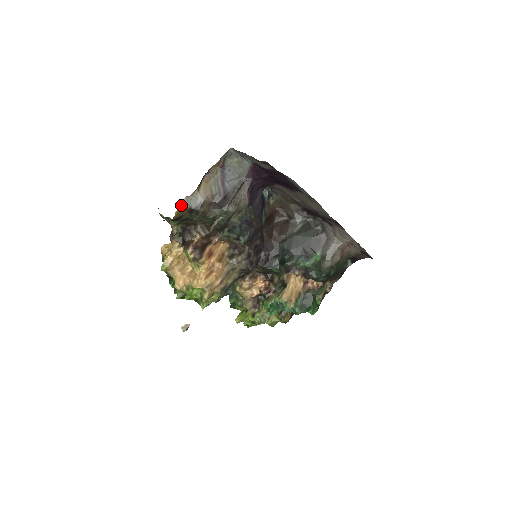
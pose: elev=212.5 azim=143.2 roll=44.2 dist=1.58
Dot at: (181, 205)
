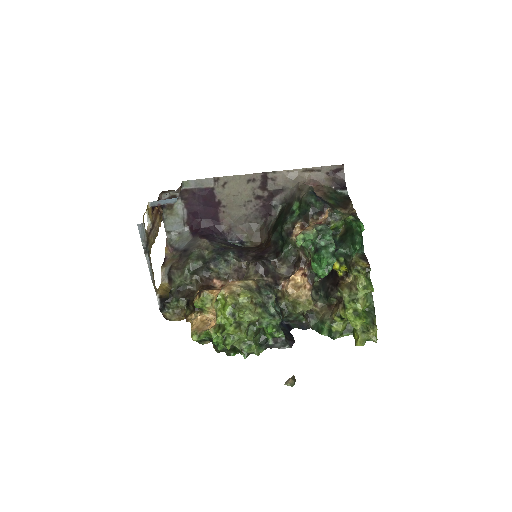
Dot at: (162, 285)
